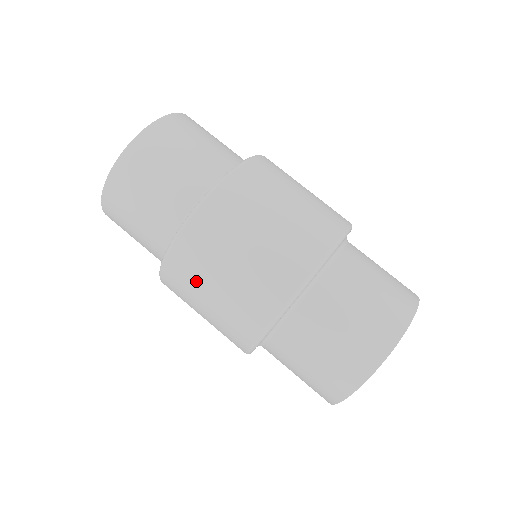
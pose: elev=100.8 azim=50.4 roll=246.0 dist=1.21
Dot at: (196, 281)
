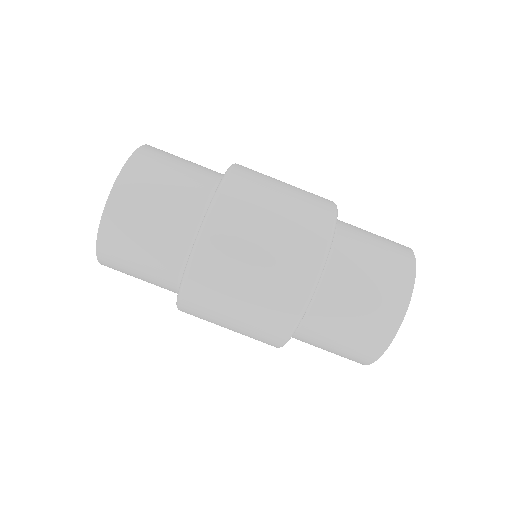
Dot at: (212, 319)
